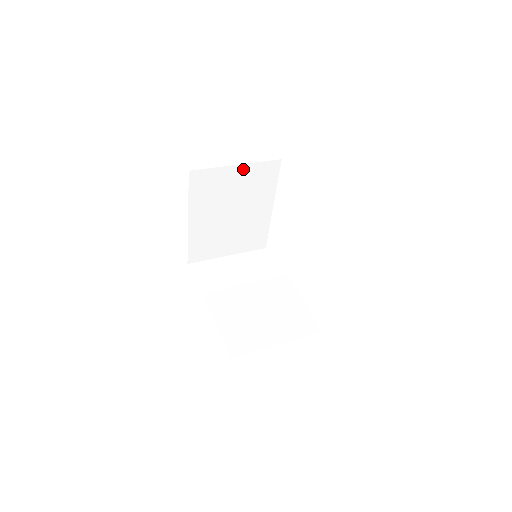
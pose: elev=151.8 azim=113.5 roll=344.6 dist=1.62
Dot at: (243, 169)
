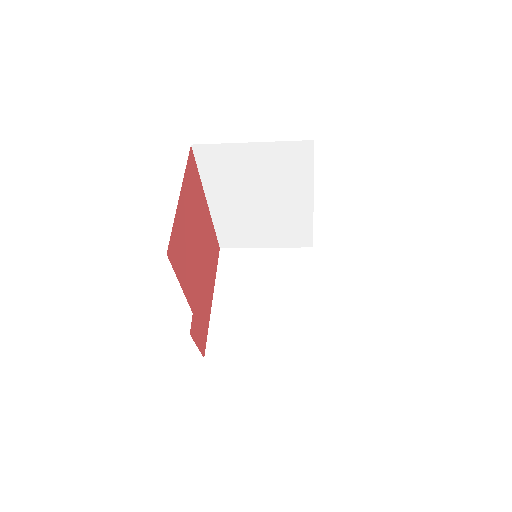
Dot at: (272, 253)
